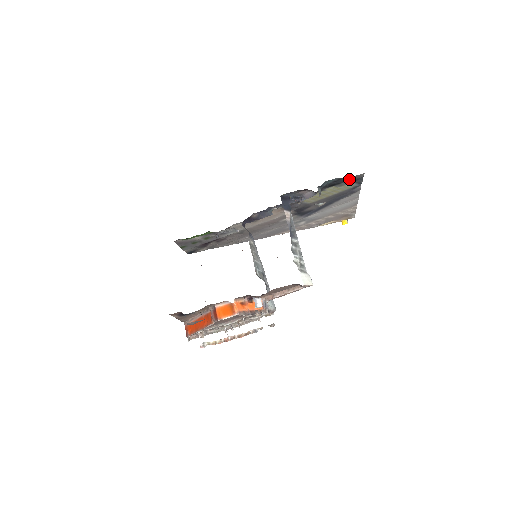
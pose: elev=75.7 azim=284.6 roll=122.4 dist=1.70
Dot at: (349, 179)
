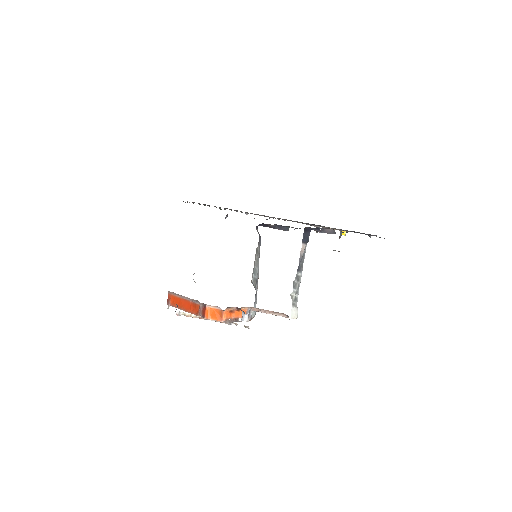
Dot at: occluded
